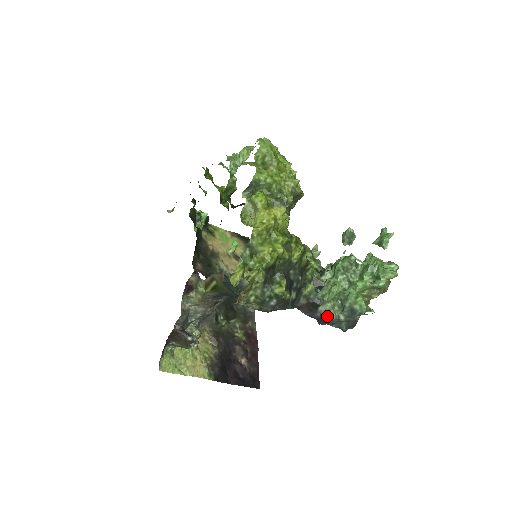
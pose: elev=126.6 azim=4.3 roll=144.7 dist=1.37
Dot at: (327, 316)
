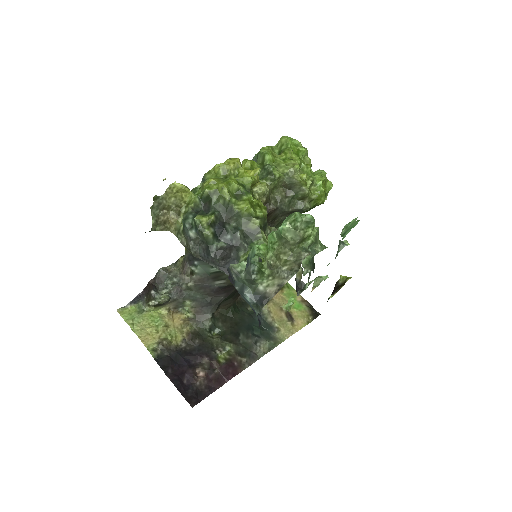
Dot at: occluded
